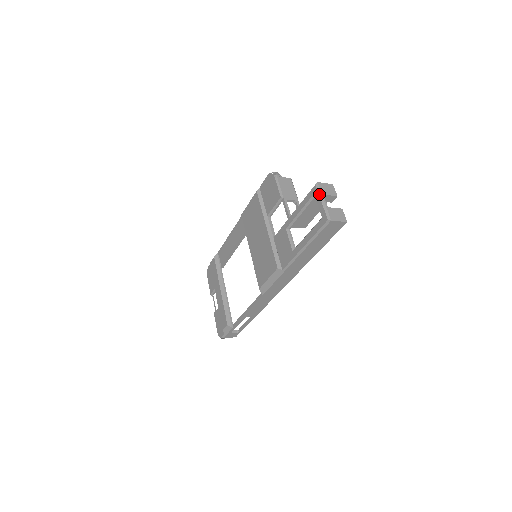
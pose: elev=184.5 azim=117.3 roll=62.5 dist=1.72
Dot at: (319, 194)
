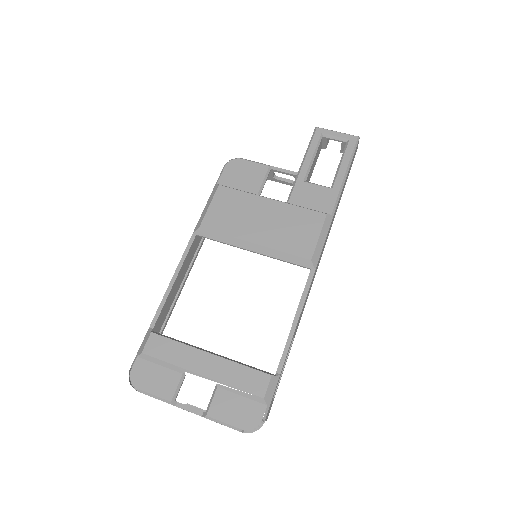
Dot at: occluded
